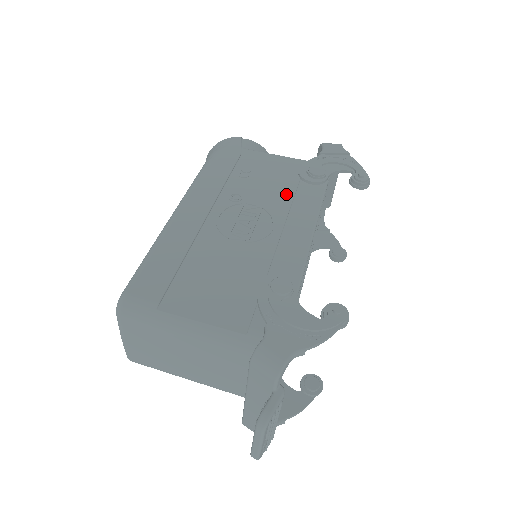
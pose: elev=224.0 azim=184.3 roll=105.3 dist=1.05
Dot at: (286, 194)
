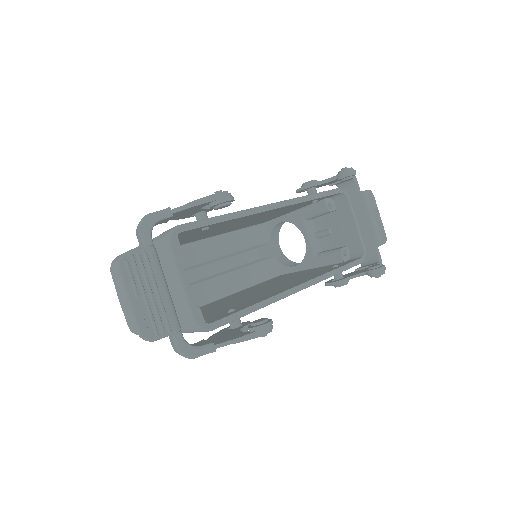
Dot at: occluded
